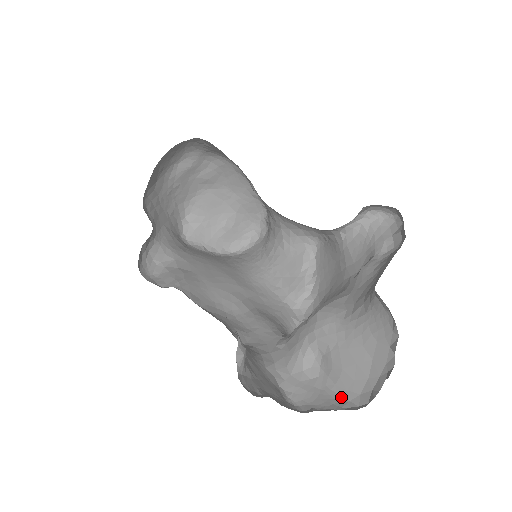
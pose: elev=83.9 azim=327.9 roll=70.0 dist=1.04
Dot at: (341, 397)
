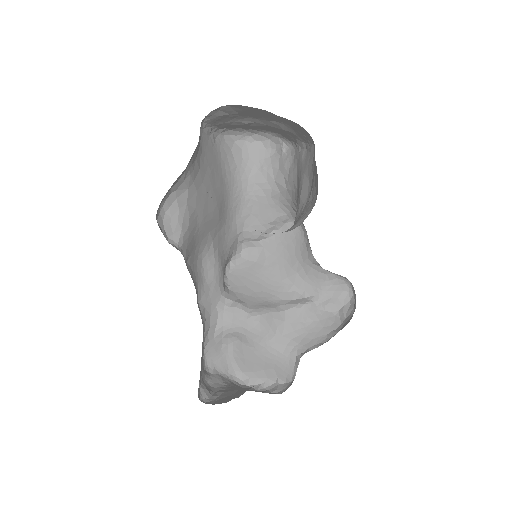
Dot at: (231, 365)
